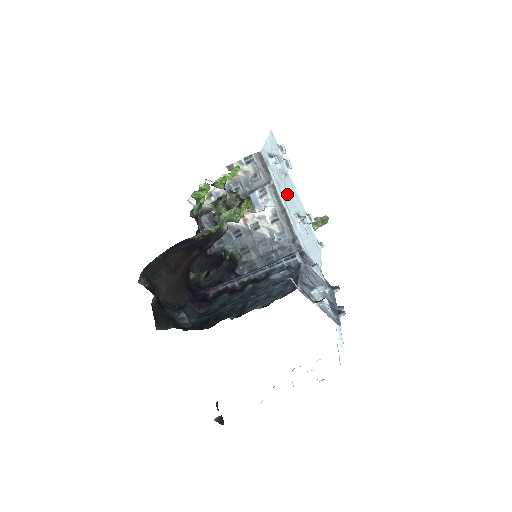
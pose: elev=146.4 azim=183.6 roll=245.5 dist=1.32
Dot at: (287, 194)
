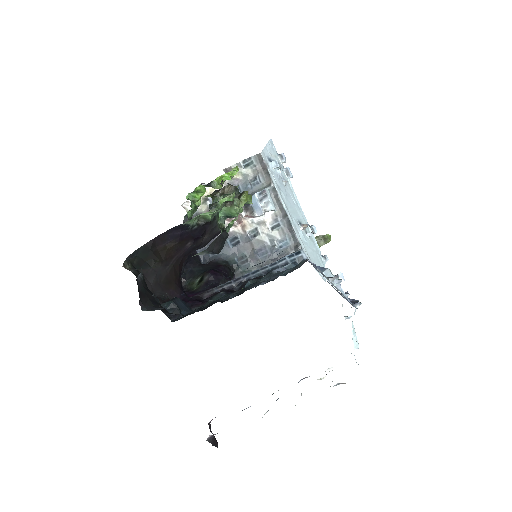
Dot at: (288, 200)
